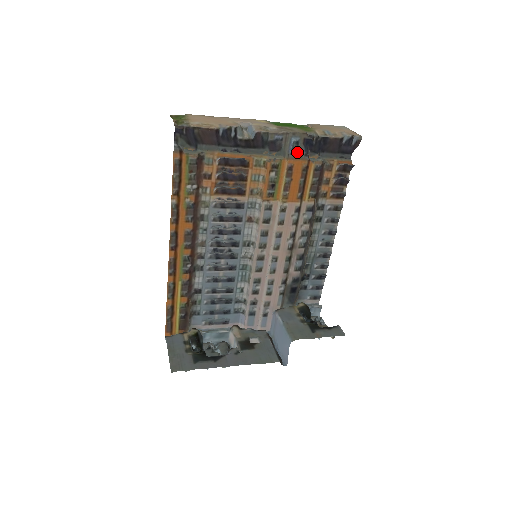
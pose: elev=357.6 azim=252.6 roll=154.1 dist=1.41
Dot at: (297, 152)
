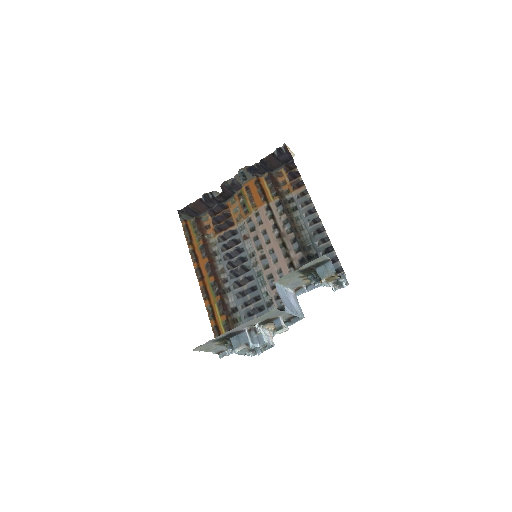
Dot at: (247, 178)
